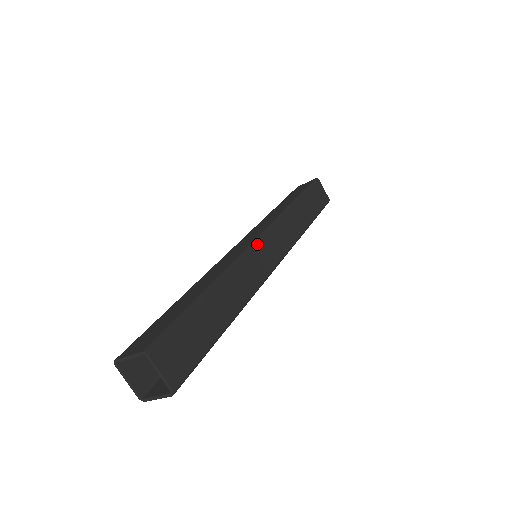
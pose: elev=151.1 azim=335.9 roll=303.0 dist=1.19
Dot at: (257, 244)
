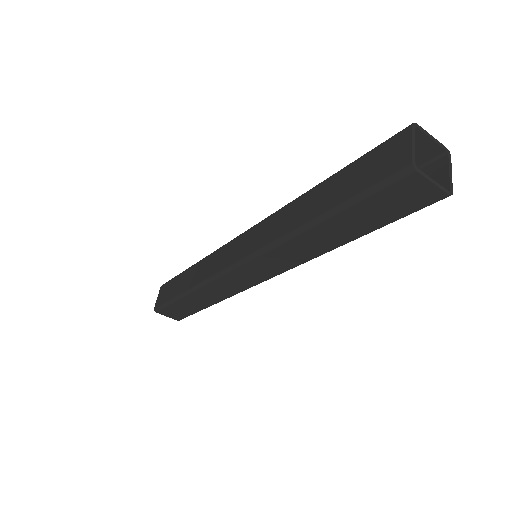
Dot at: occluded
